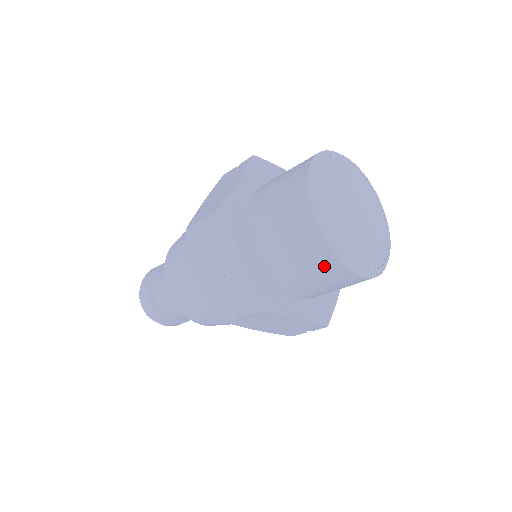
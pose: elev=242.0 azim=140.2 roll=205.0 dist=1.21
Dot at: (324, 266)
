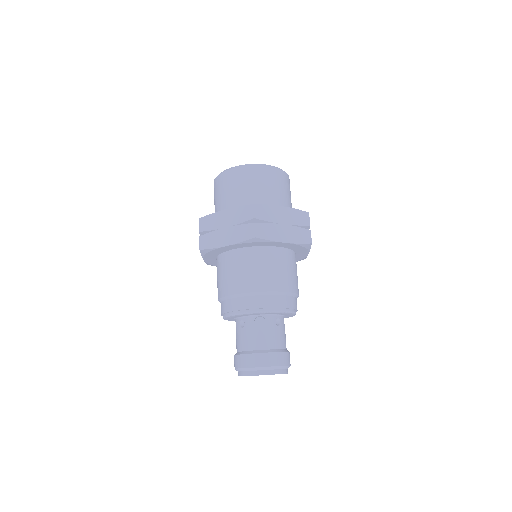
Dot at: (253, 175)
